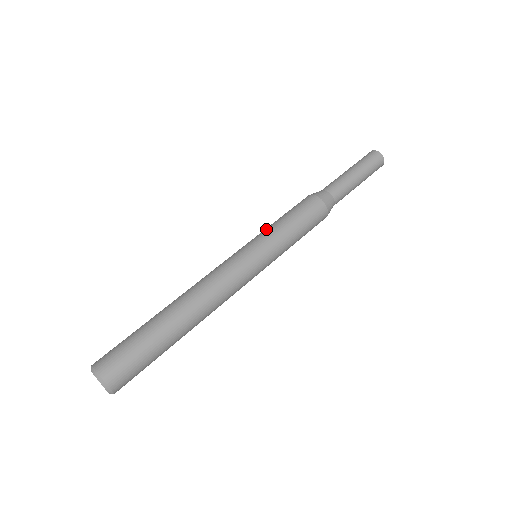
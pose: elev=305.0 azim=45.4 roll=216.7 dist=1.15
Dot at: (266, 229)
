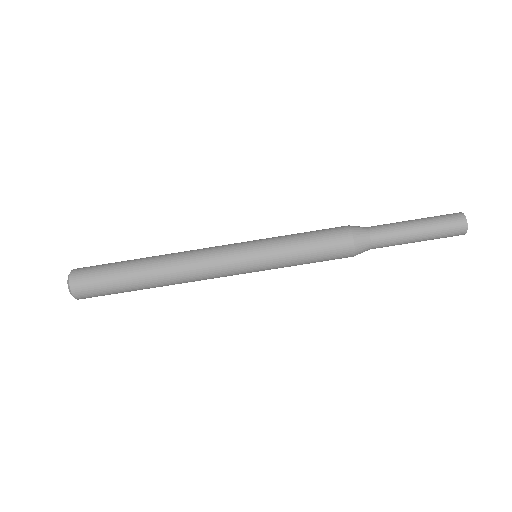
Dot at: (279, 236)
